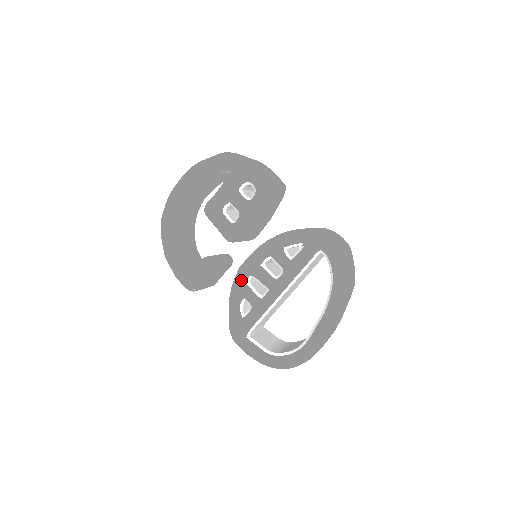
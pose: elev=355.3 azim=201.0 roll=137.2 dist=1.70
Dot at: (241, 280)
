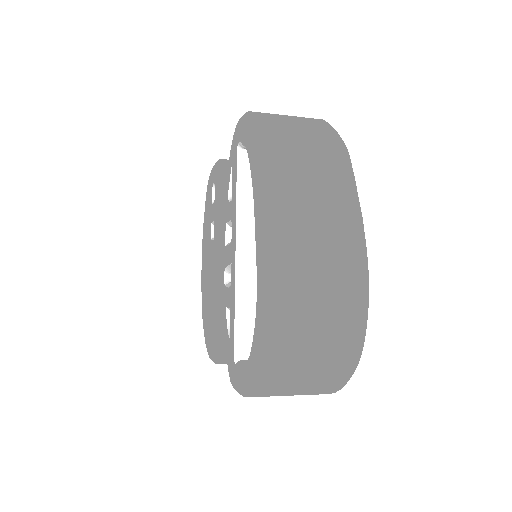
Dot at: (223, 288)
